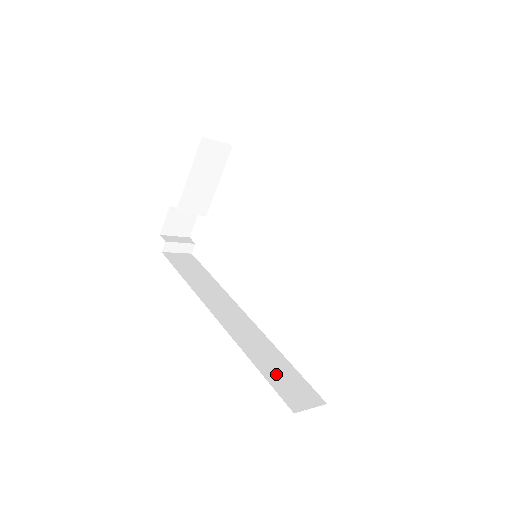
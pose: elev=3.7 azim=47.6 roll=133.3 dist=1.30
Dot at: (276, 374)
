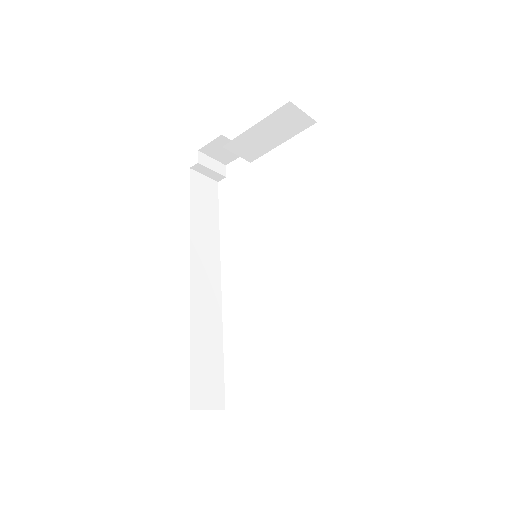
Dot at: (203, 362)
